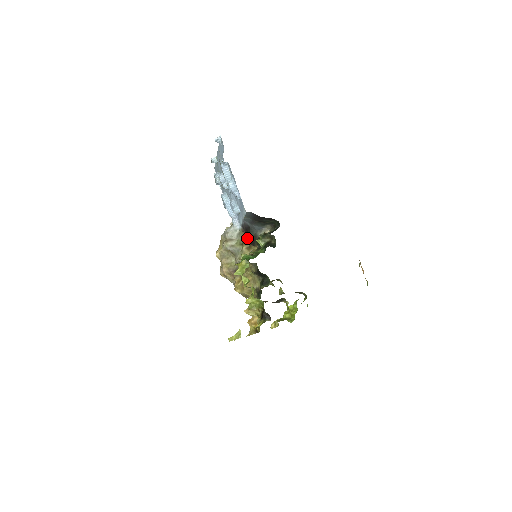
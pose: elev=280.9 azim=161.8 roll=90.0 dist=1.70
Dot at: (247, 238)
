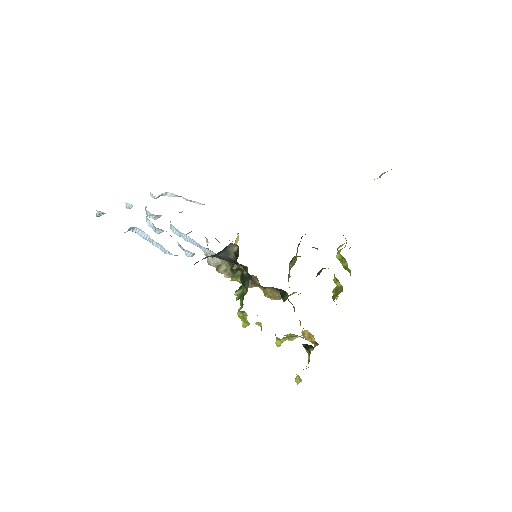
Dot at: occluded
